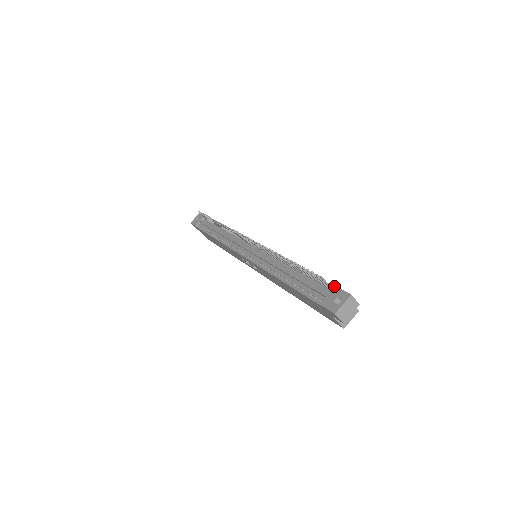
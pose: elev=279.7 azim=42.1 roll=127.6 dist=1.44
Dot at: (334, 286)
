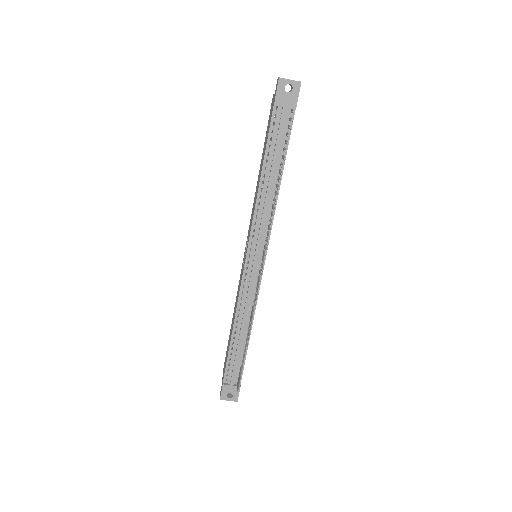
Dot at: occluded
